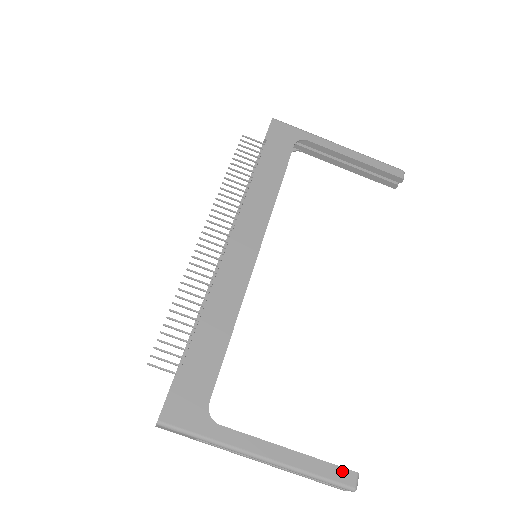
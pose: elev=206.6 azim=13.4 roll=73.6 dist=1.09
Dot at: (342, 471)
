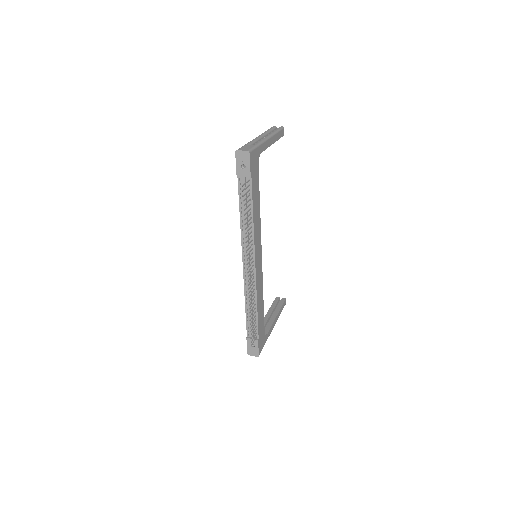
Dot at: (284, 304)
